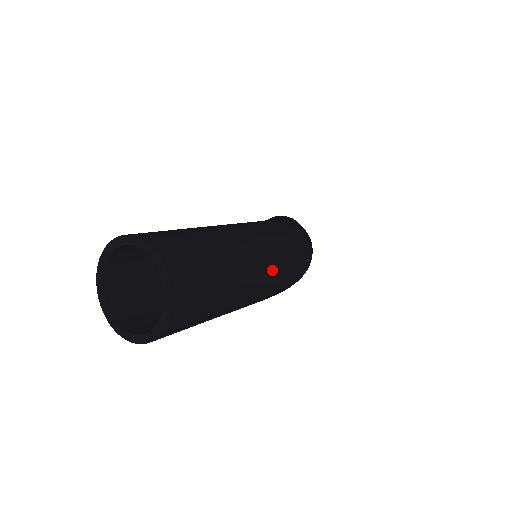
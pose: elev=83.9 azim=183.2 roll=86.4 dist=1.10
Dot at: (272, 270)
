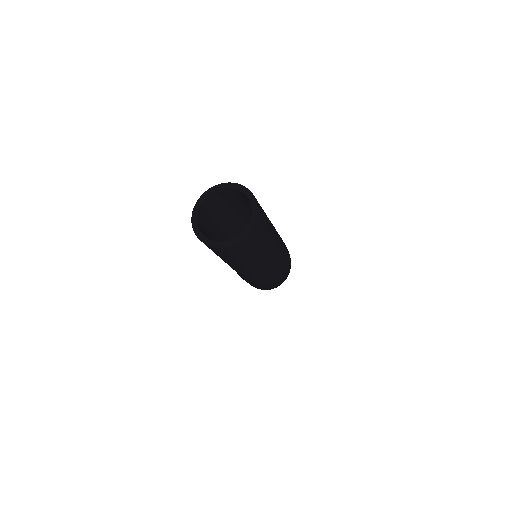
Dot at: (275, 269)
